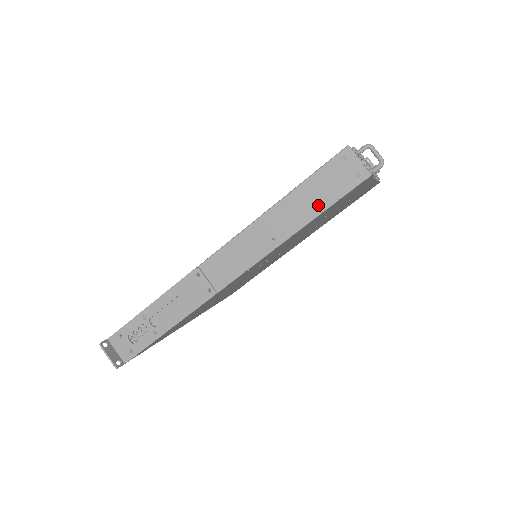
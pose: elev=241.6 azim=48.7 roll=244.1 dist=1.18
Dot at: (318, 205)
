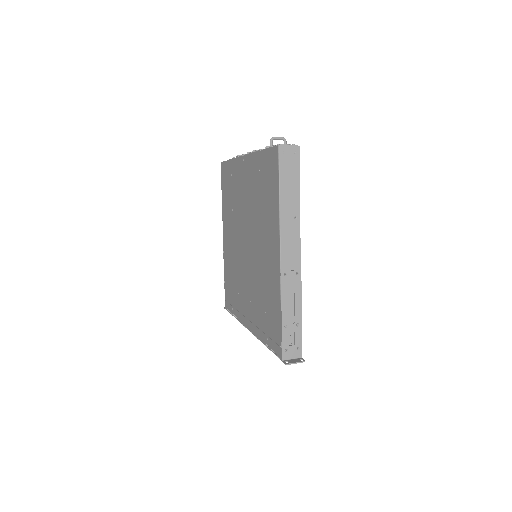
Dot at: (295, 182)
